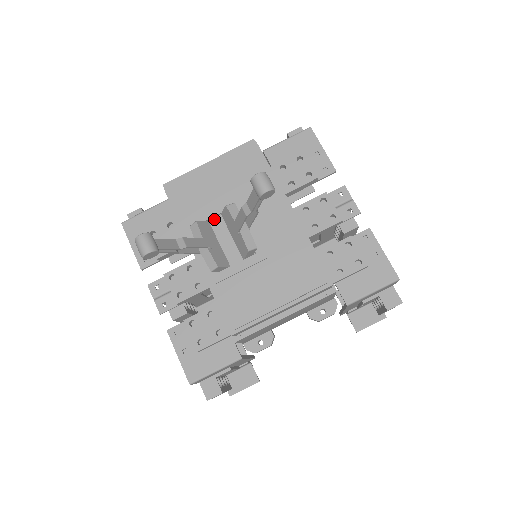
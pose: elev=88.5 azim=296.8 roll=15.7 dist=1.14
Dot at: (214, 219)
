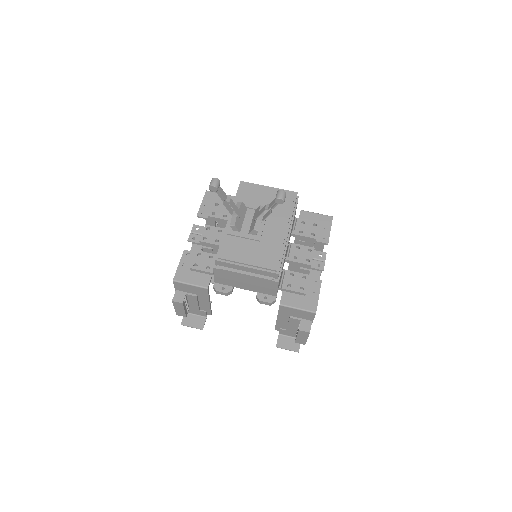
Dot at: (250, 209)
